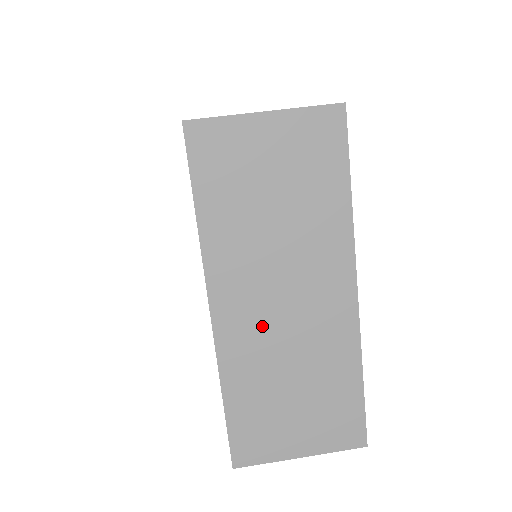
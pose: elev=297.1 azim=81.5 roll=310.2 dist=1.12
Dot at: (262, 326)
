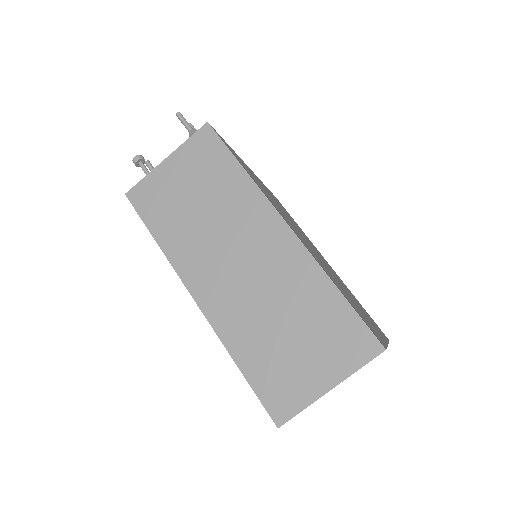
Dot at: occluded
